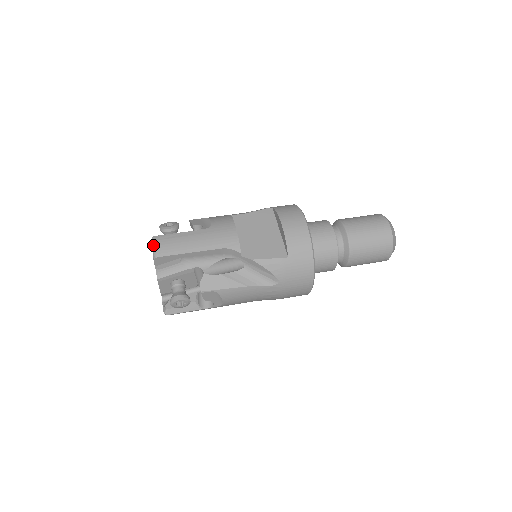
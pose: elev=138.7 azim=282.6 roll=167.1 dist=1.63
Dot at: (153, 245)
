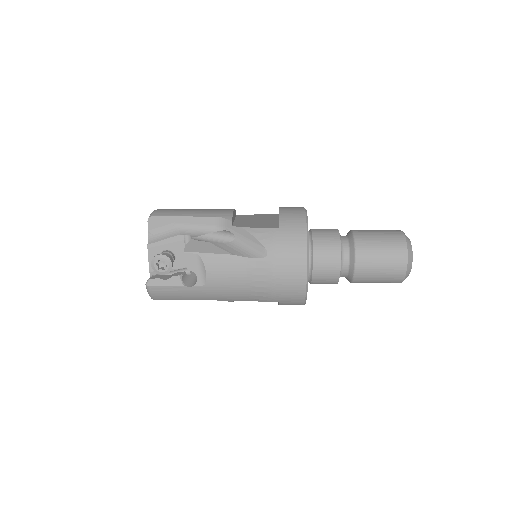
Dot at: (152, 212)
